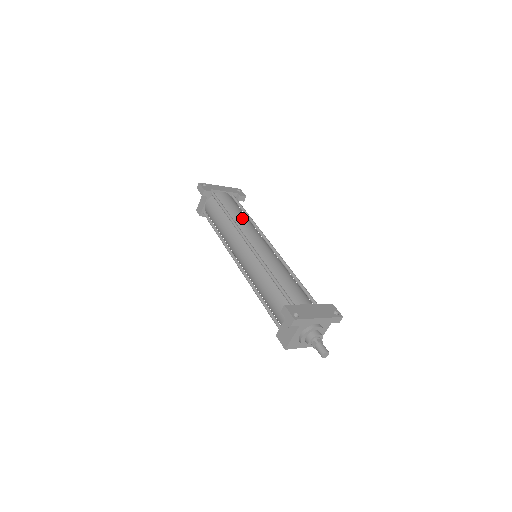
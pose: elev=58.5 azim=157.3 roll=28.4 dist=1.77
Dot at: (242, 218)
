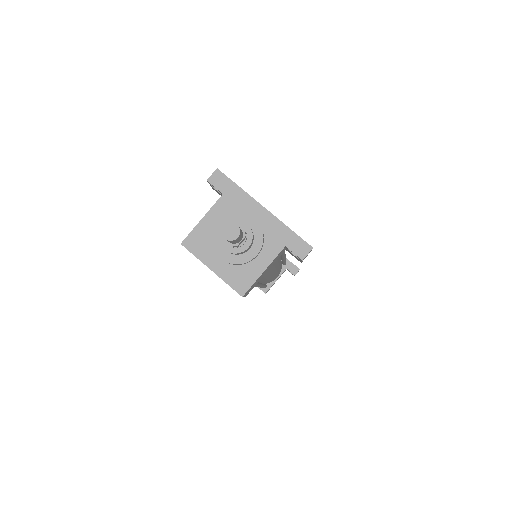
Dot at: occluded
